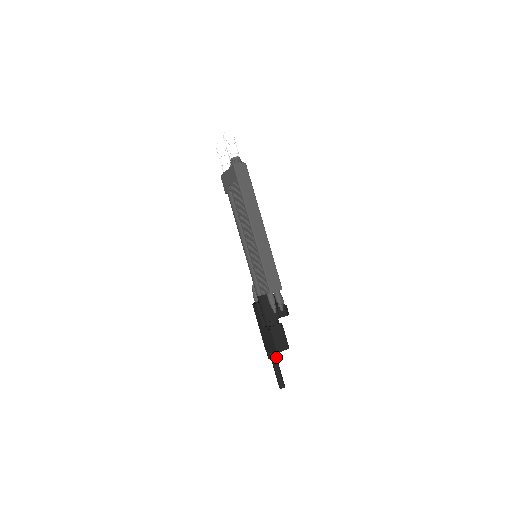
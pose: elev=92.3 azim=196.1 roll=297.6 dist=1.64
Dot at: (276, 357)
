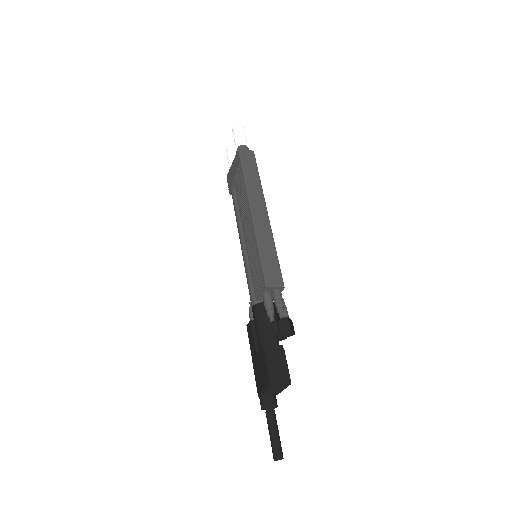
Dot at: (272, 404)
